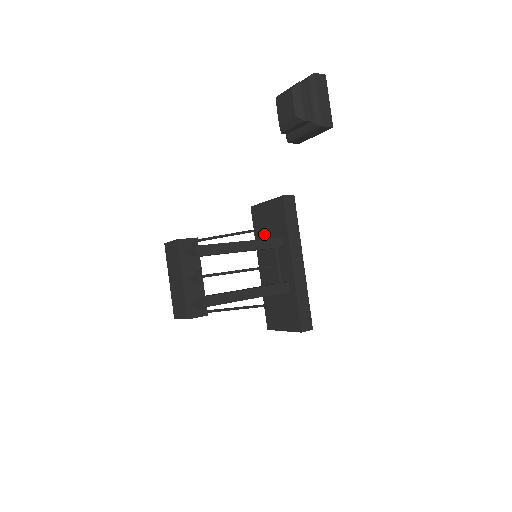
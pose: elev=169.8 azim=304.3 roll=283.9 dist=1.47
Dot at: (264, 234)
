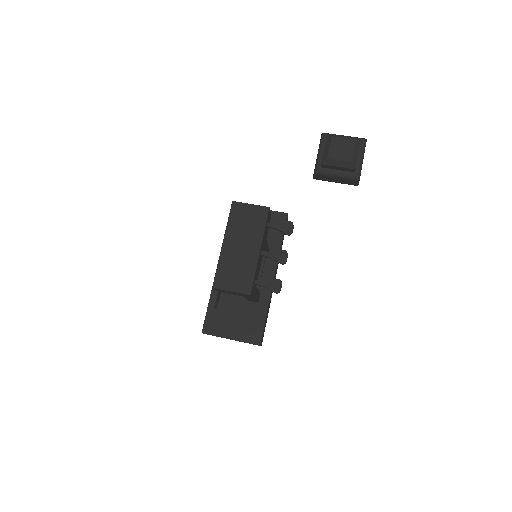
Dot at: occluded
